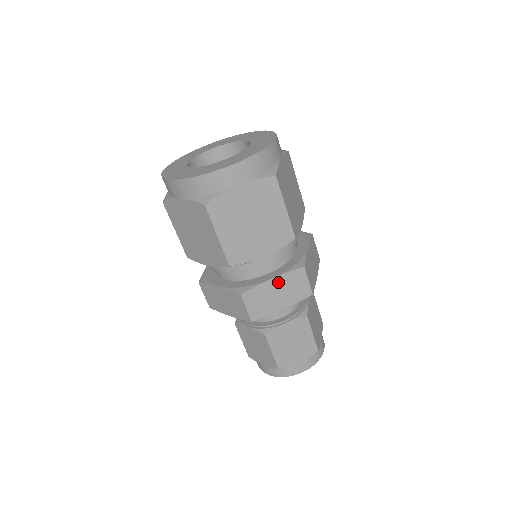
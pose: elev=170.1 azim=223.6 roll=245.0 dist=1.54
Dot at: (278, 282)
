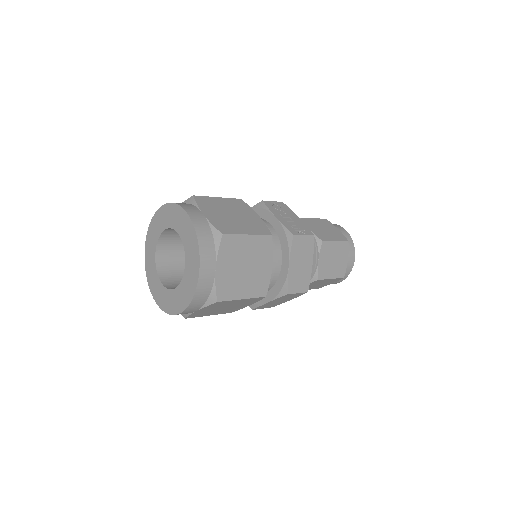
Dot at: (274, 301)
